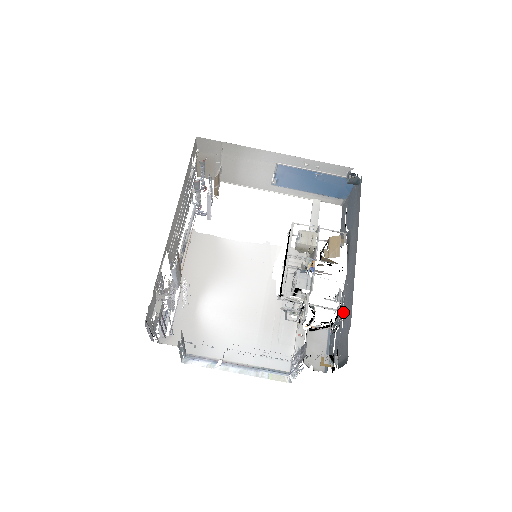
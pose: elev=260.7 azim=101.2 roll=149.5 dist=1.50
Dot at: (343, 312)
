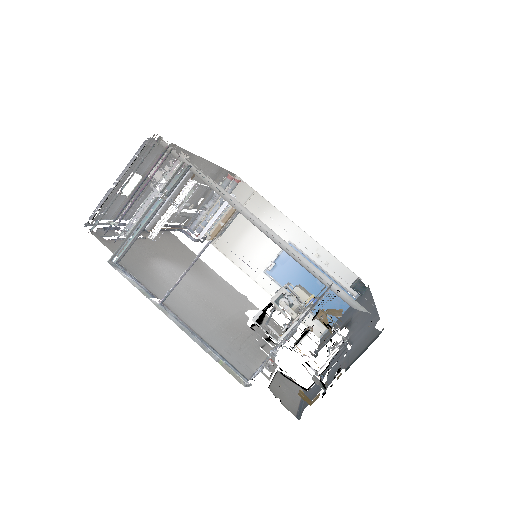
Dot at: (349, 343)
